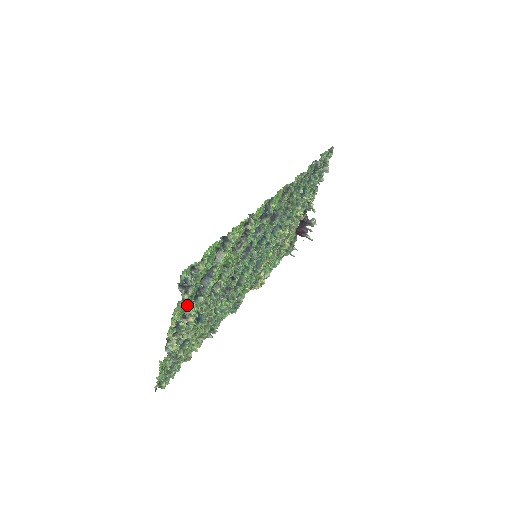
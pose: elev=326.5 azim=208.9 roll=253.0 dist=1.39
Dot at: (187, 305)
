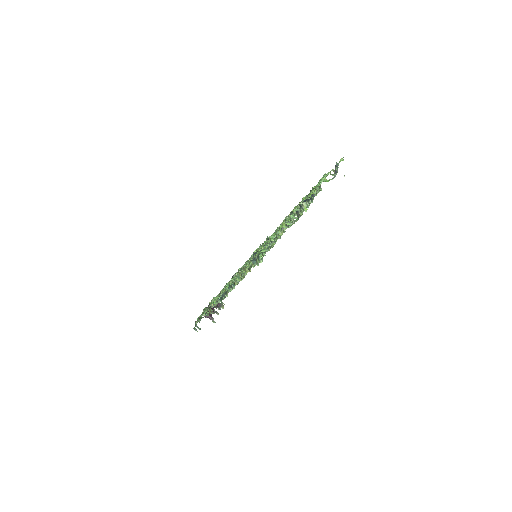
Dot at: occluded
